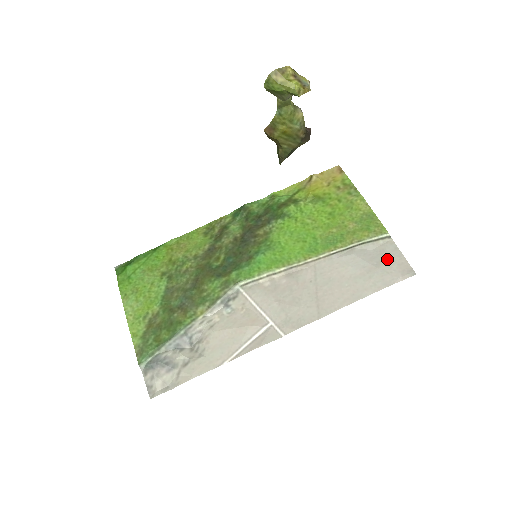
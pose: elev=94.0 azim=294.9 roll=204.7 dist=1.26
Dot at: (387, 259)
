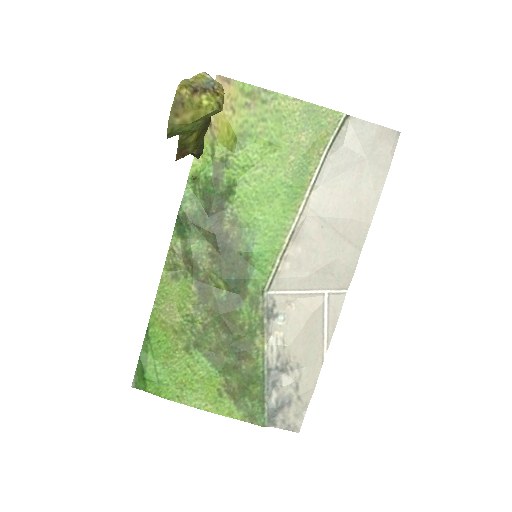
Dot at: (365, 142)
